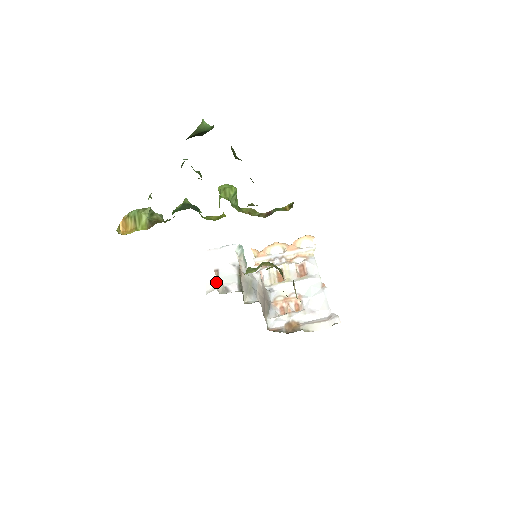
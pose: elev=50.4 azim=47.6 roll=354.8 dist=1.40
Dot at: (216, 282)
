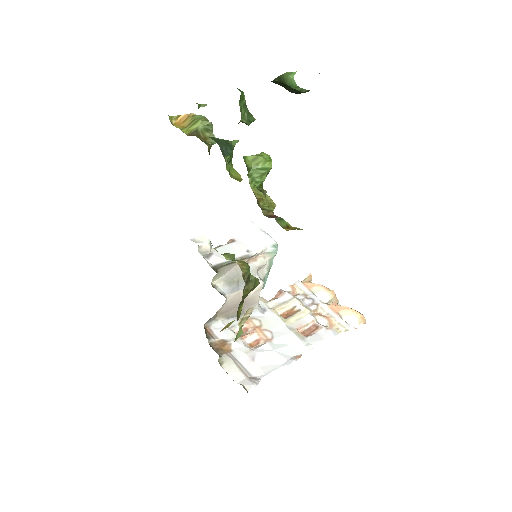
Dot at: (209, 241)
